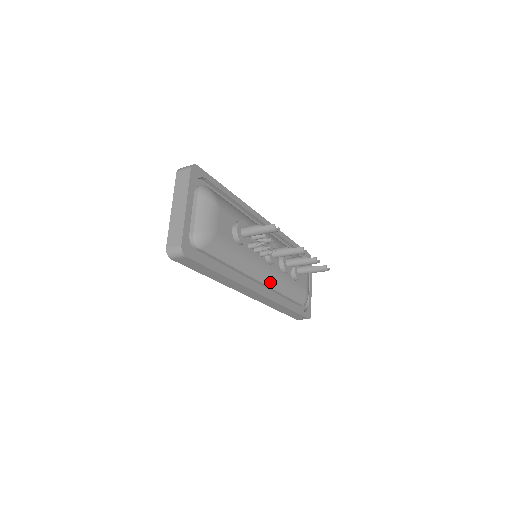
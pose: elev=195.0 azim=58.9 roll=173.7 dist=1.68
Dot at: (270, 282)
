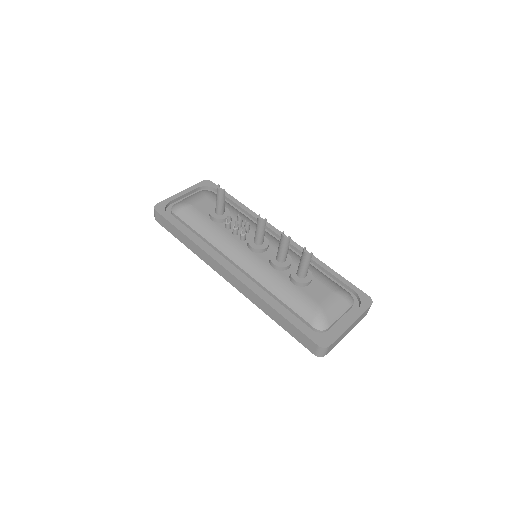
Dot at: (249, 268)
